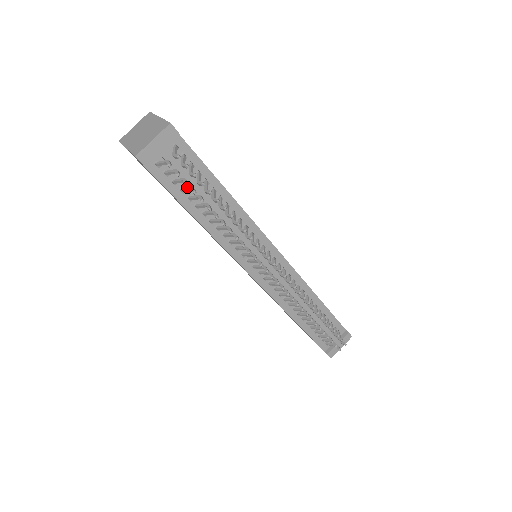
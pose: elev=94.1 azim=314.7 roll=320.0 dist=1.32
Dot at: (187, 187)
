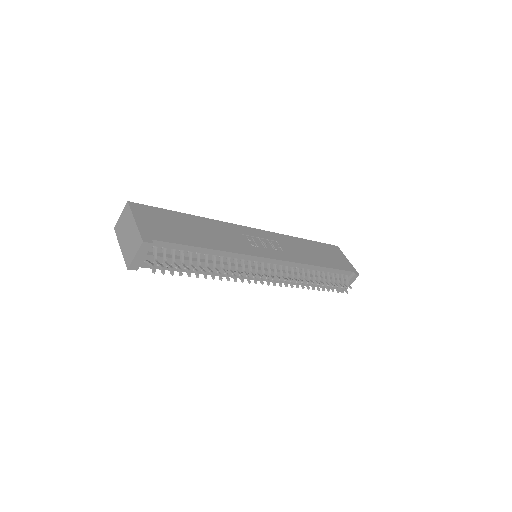
Dot at: occluded
